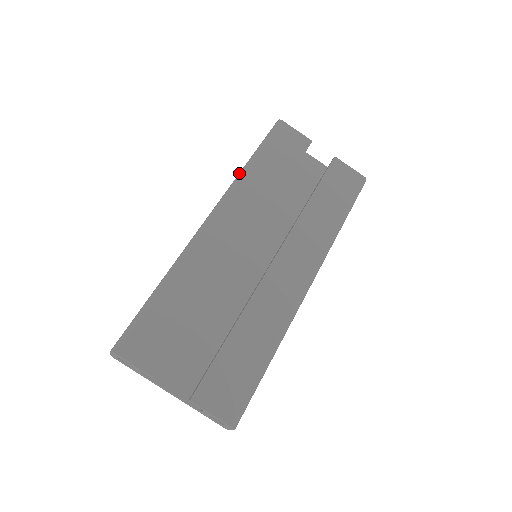
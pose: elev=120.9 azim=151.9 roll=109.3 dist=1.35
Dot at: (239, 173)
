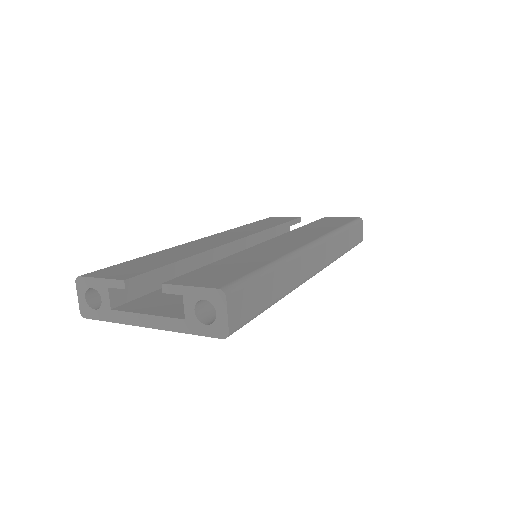
Dot at: occluded
